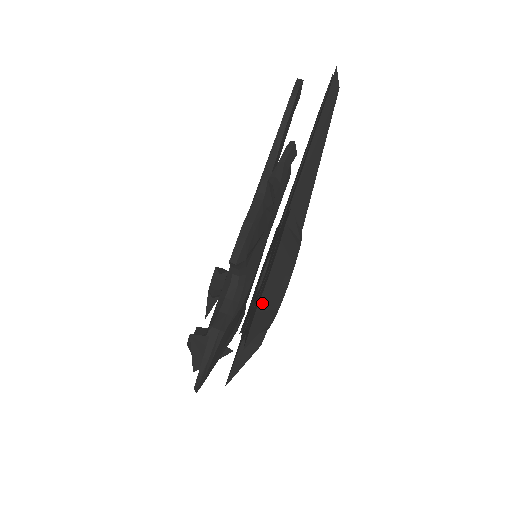
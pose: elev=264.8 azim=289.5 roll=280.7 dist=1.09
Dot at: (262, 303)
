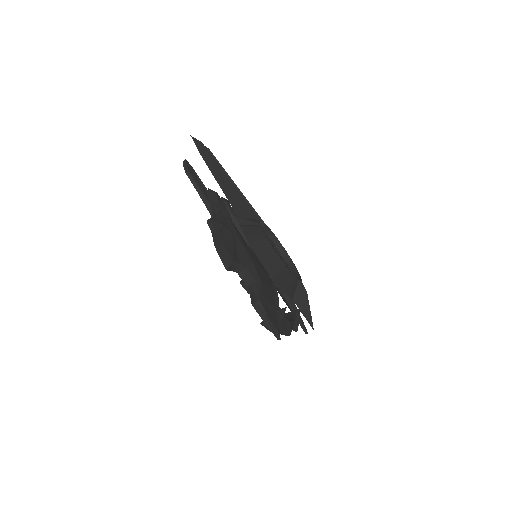
Dot at: (270, 270)
